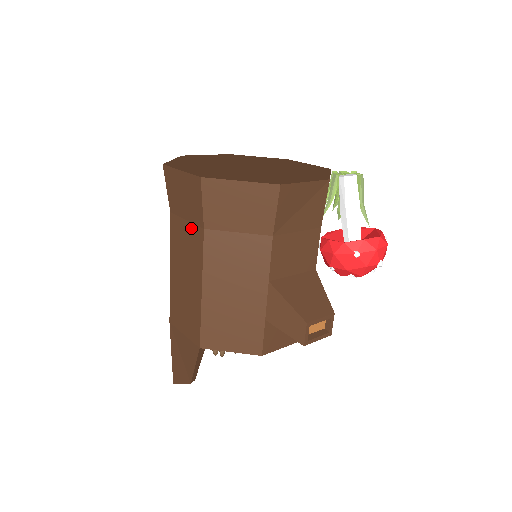
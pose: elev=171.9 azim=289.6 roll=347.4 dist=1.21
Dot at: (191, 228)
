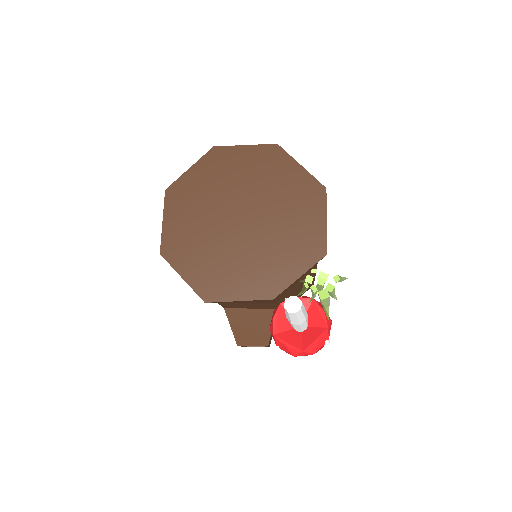
Dot at: occluded
